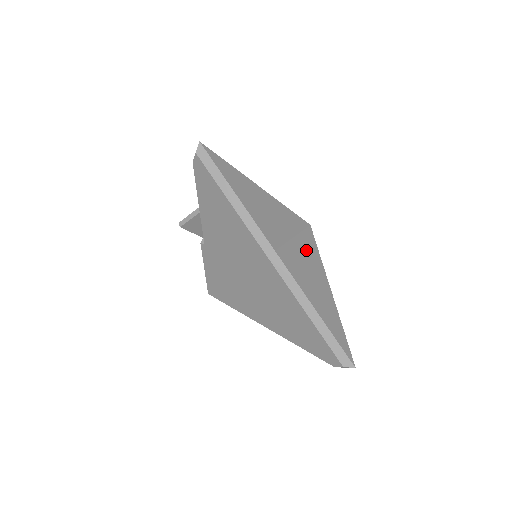
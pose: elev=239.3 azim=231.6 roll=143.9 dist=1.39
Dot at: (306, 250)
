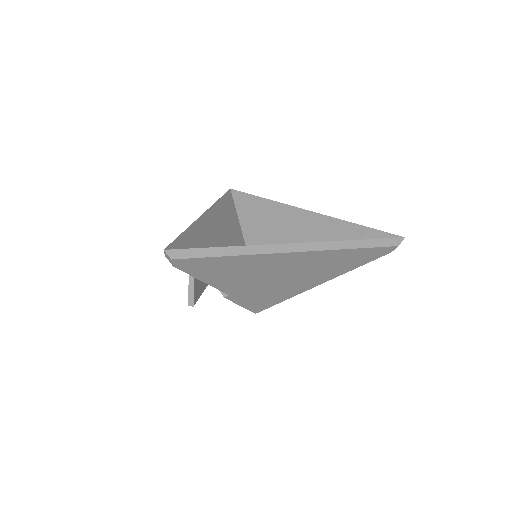
Dot at: (258, 208)
